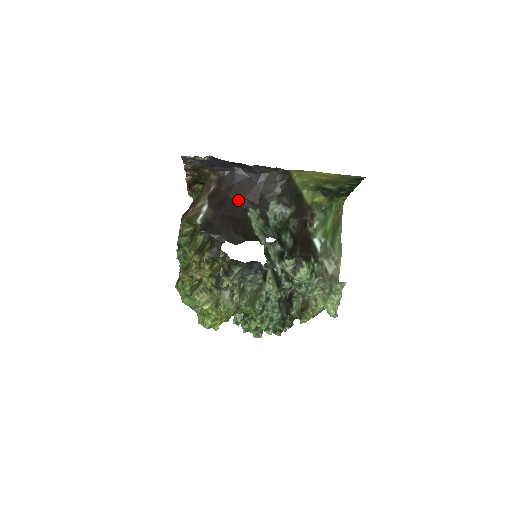
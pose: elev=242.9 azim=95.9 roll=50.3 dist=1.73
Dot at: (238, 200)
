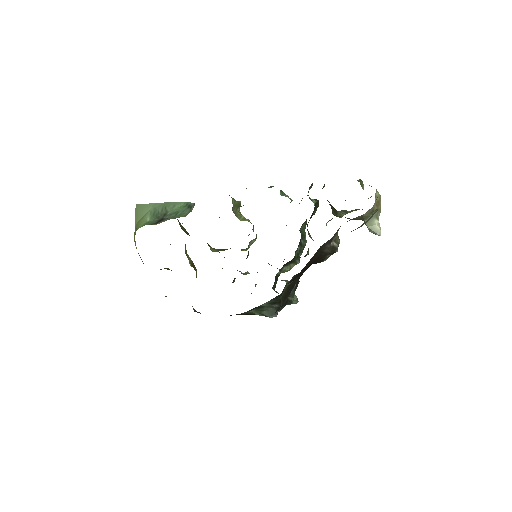
Dot at: occluded
